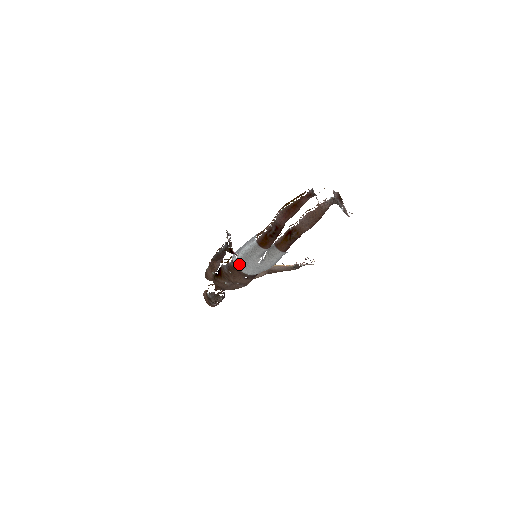
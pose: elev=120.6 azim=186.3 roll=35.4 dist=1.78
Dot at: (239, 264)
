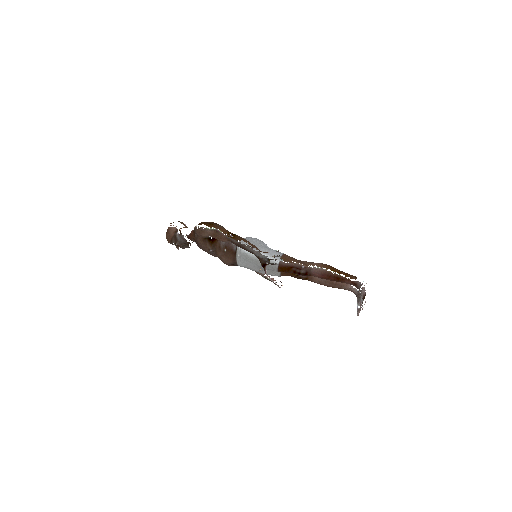
Dot at: (242, 256)
